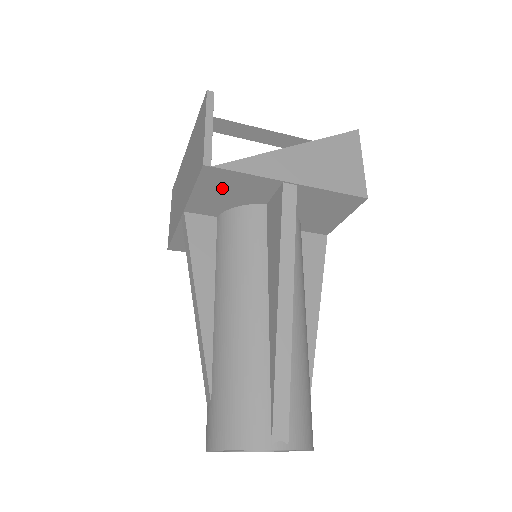
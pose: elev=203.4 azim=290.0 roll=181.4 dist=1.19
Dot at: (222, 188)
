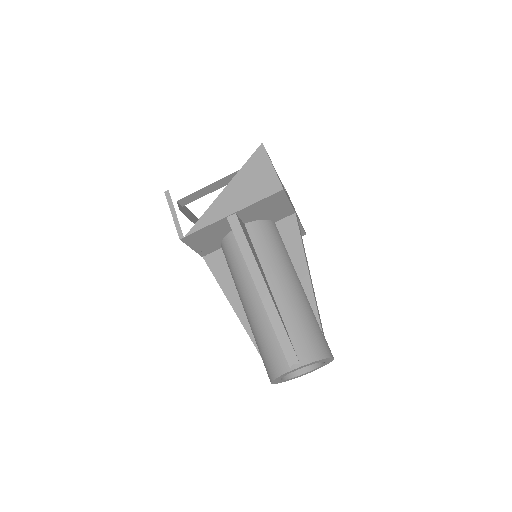
Dot at: (203, 239)
